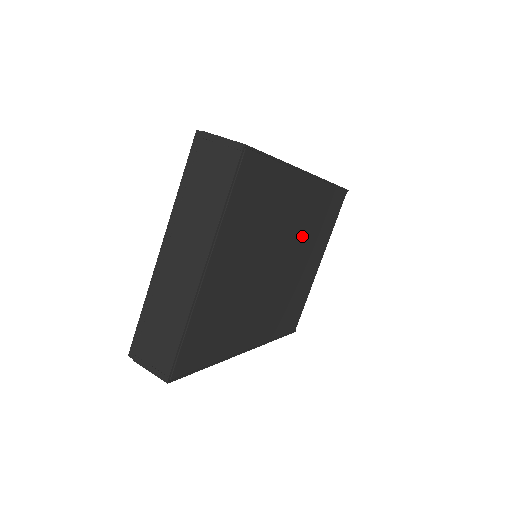
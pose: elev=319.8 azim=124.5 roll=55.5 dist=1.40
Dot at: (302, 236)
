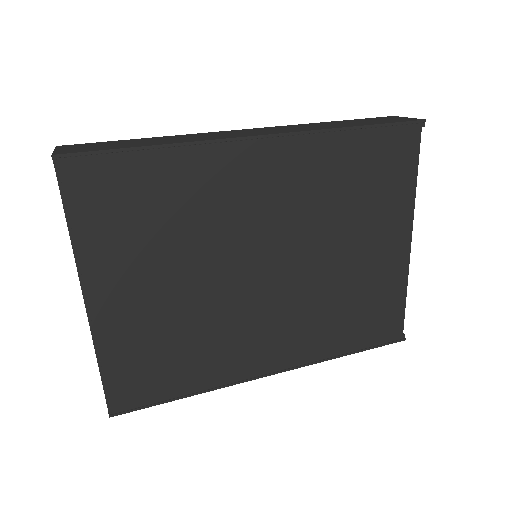
Dot at: (312, 219)
